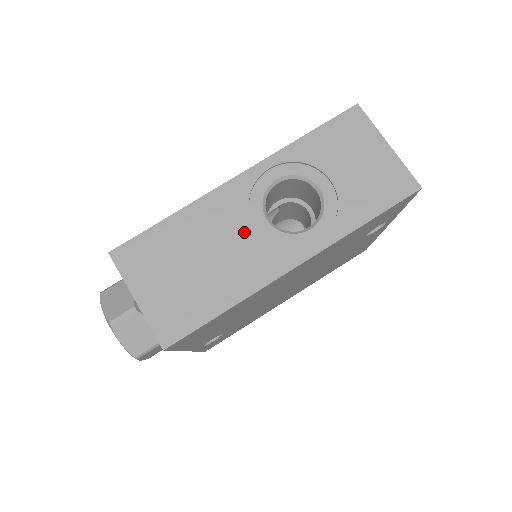
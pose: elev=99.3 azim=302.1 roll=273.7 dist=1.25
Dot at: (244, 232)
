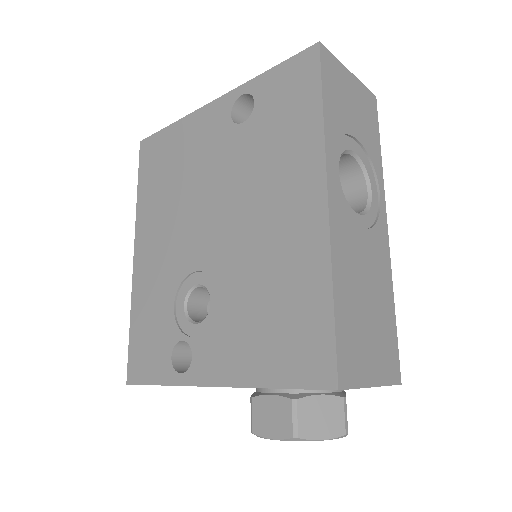
Dot at: (362, 241)
